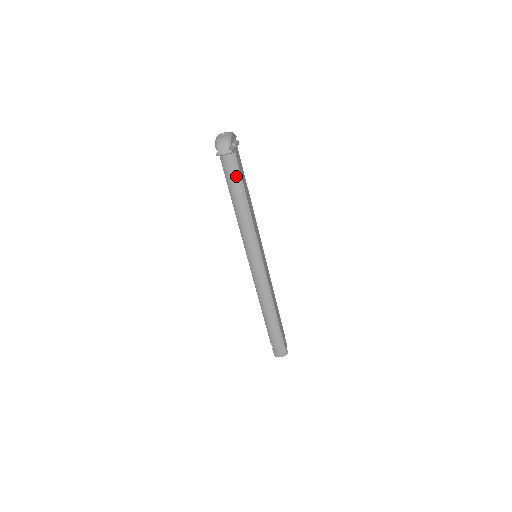
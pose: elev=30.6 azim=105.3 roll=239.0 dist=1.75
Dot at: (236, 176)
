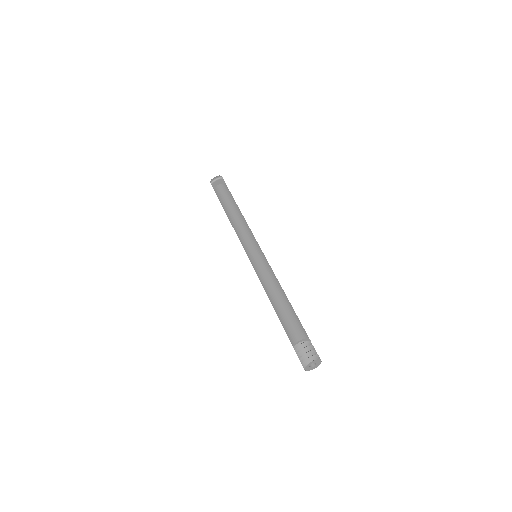
Dot at: (228, 195)
